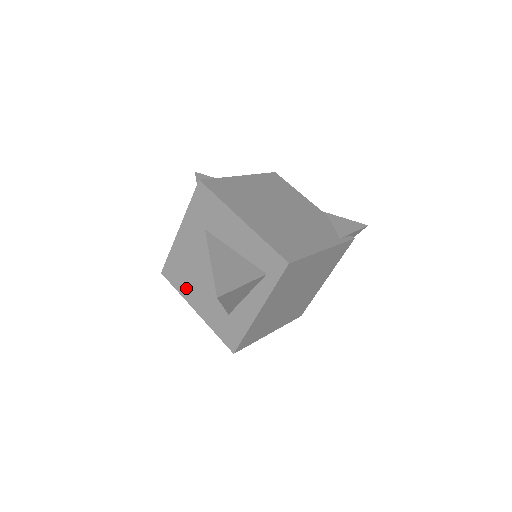
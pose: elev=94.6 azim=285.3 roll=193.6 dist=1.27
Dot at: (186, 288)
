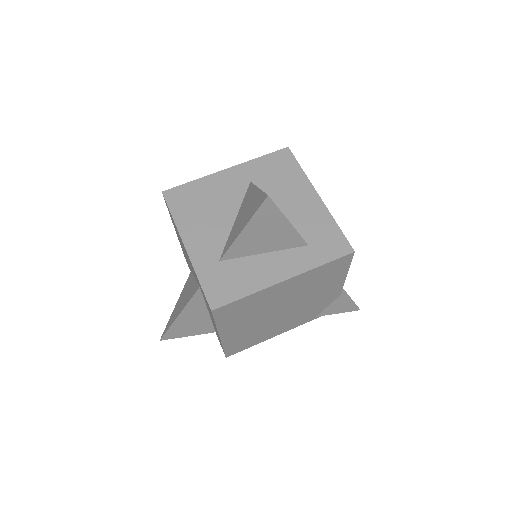
Dot at: occluded
